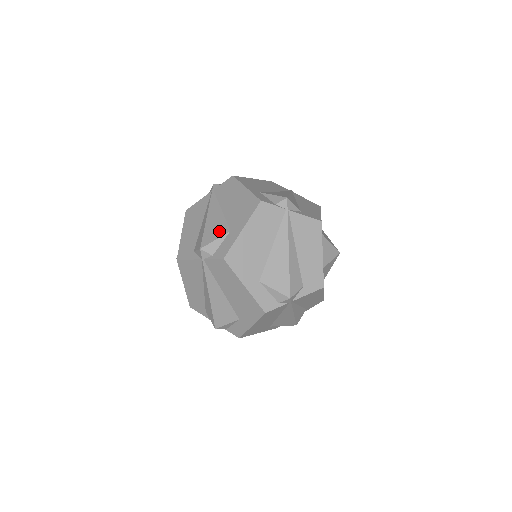
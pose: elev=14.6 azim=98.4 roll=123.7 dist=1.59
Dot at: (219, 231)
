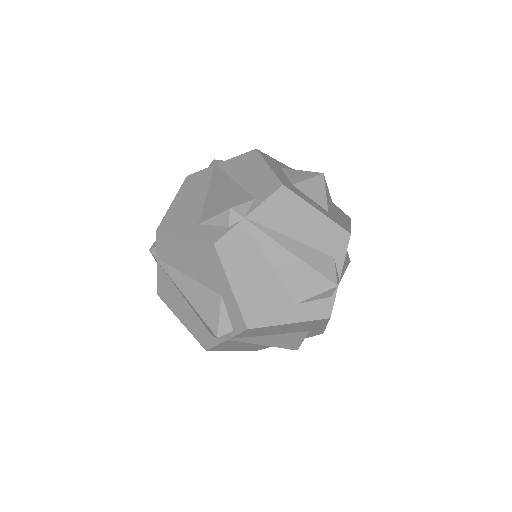
Dot at: occluded
